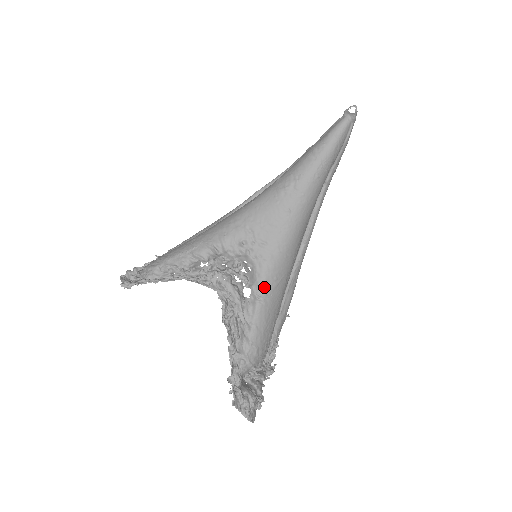
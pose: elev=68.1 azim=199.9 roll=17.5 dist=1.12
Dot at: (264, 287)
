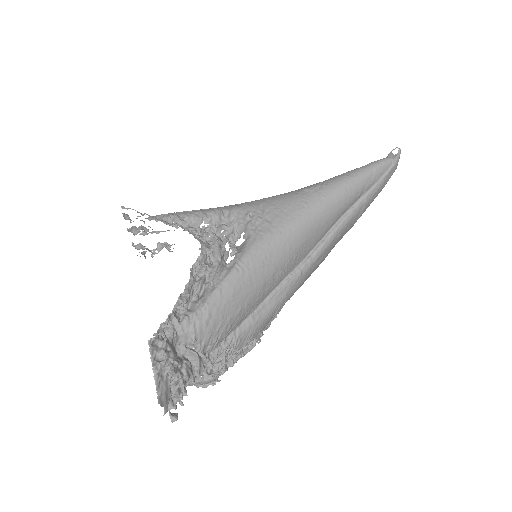
Dot at: (249, 257)
